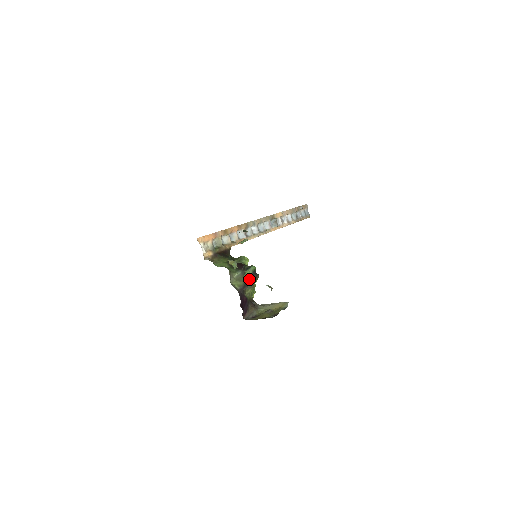
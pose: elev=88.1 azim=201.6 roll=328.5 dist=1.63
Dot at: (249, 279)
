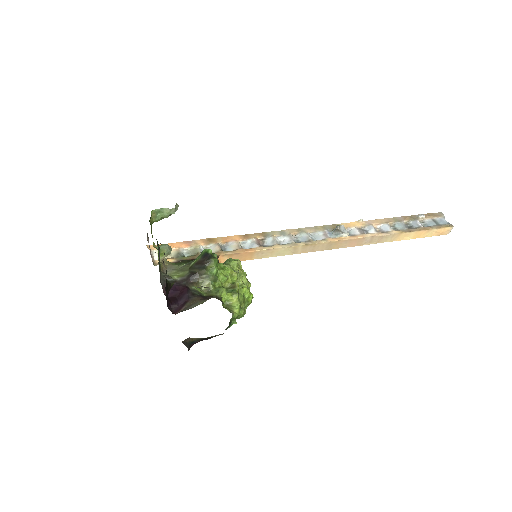
Dot at: (197, 265)
